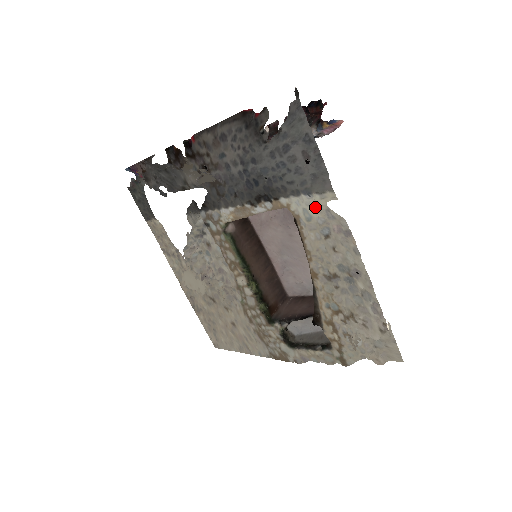
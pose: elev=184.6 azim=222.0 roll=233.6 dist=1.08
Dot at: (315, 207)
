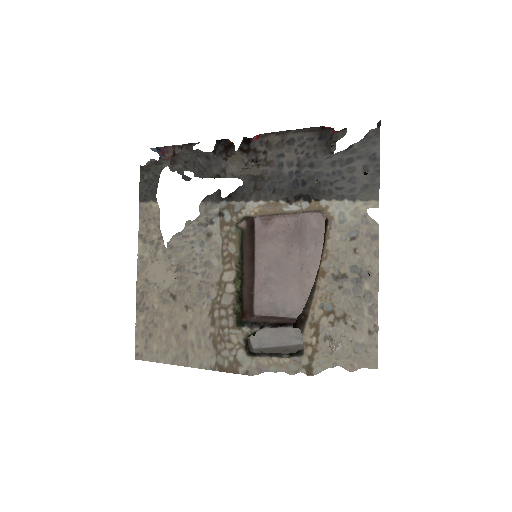
Dot at: (353, 212)
